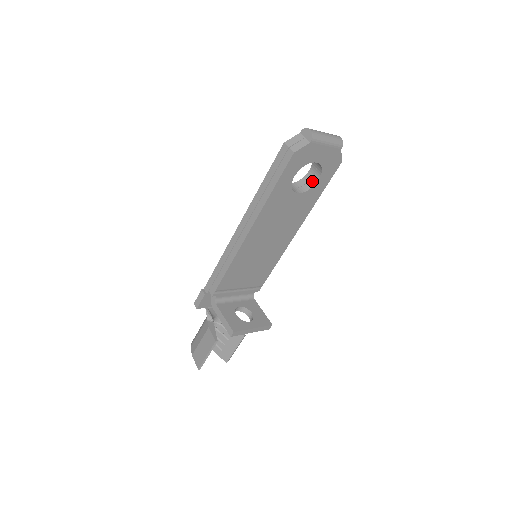
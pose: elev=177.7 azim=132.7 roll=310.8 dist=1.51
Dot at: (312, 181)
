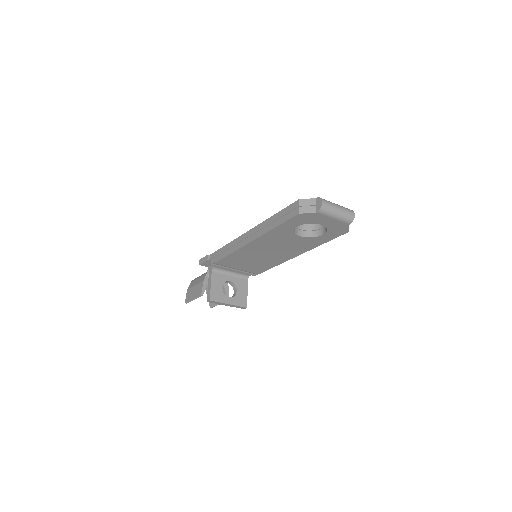
Dot at: (319, 232)
